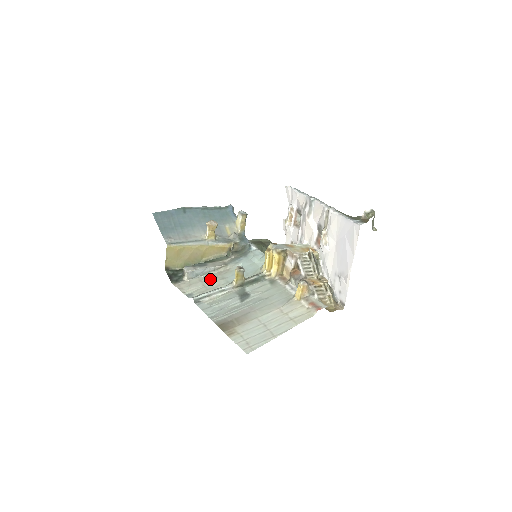
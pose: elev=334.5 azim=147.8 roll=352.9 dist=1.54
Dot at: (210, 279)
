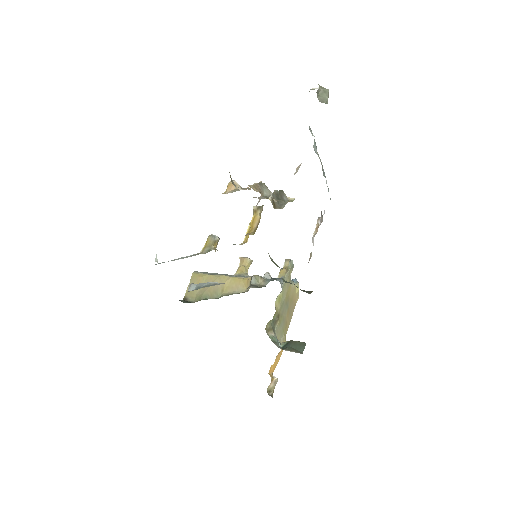
Dot at: occluded
